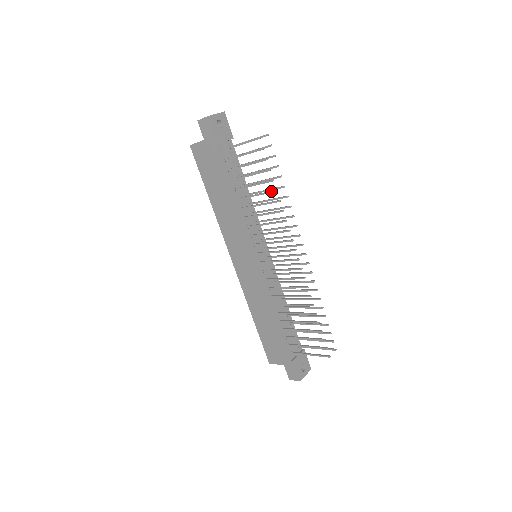
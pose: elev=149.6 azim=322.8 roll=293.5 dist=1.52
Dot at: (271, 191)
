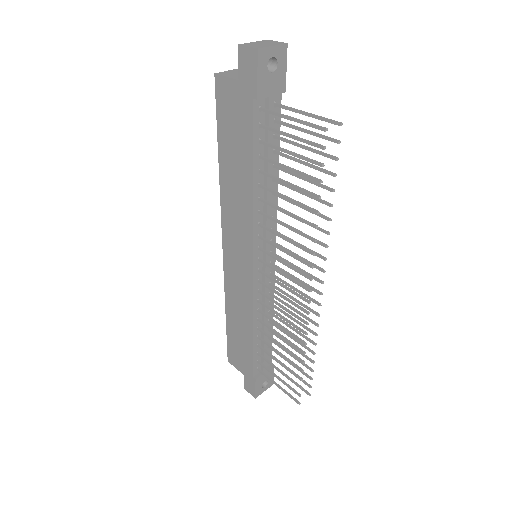
Dot at: (310, 208)
